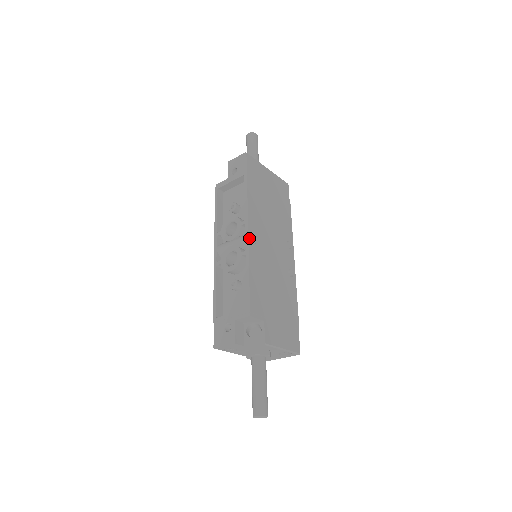
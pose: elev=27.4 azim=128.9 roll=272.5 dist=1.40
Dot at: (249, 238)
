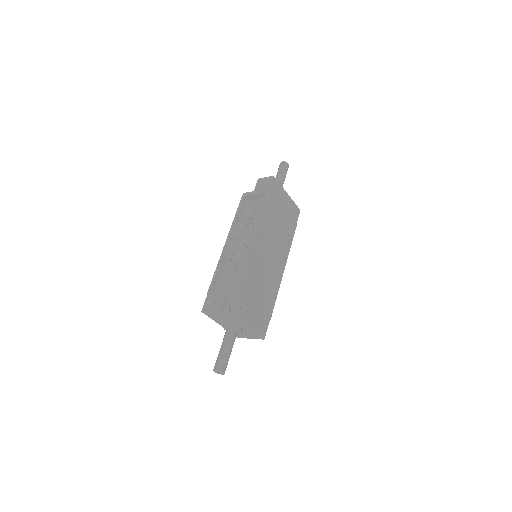
Dot at: (254, 240)
